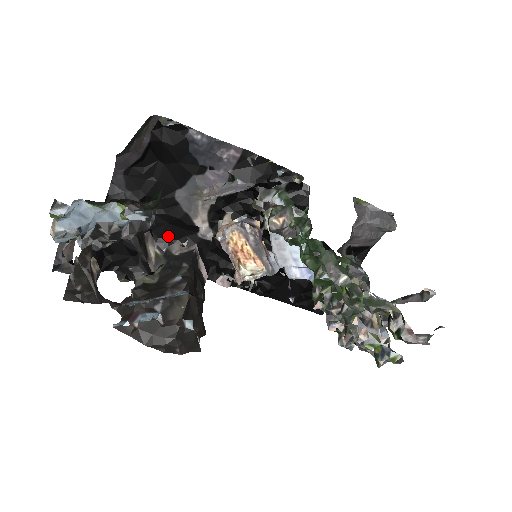
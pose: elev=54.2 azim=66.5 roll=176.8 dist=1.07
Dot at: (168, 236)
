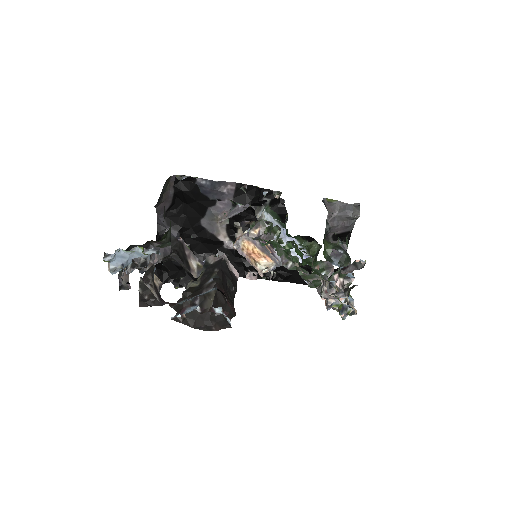
Dot at: (204, 251)
